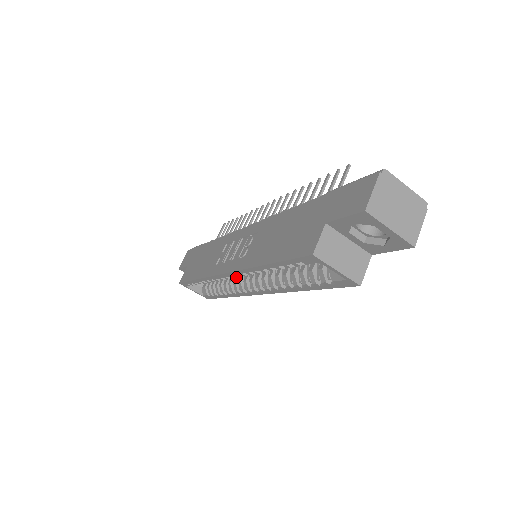
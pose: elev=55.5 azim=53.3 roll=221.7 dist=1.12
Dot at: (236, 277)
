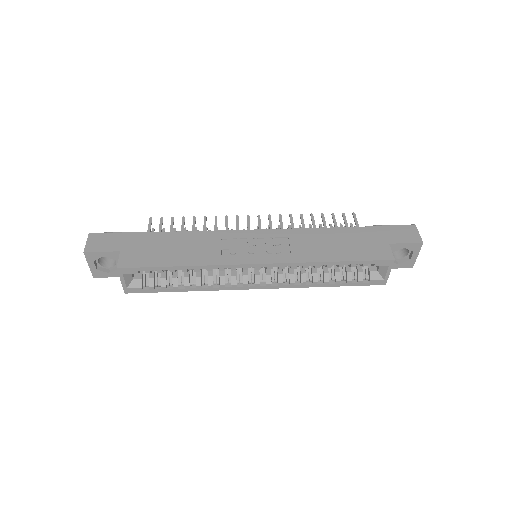
Dot at: (222, 271)
